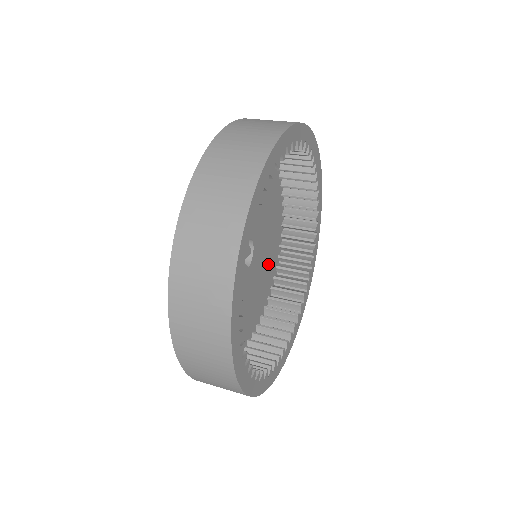
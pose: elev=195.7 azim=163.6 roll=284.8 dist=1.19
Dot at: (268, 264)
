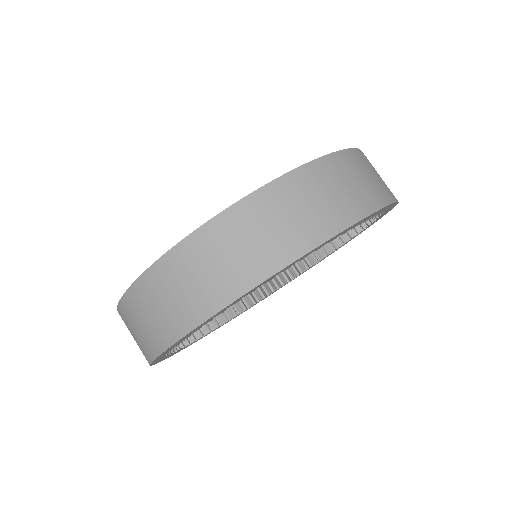
Dot at: occluded
